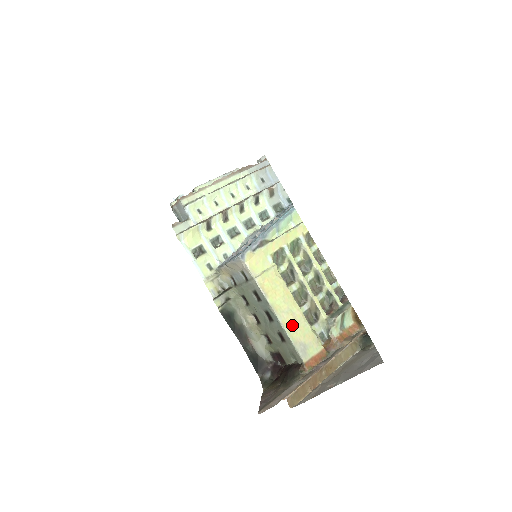
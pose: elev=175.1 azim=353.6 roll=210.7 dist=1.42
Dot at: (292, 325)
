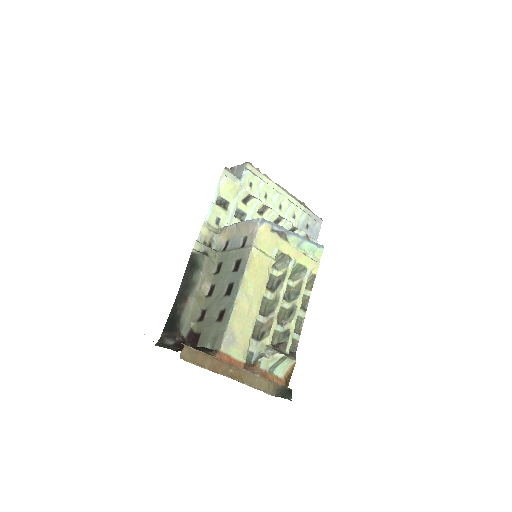
Dot at: (242, 313)
